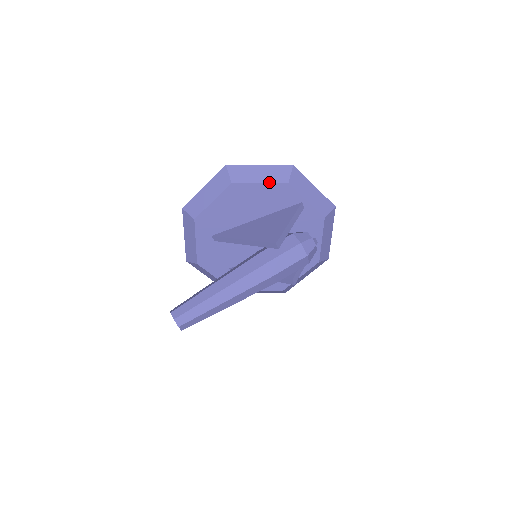
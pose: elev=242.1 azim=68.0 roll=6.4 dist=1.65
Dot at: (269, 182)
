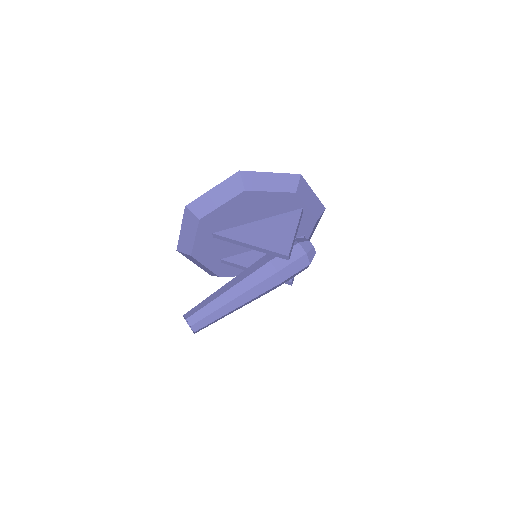
Dot at: (279, 191)
